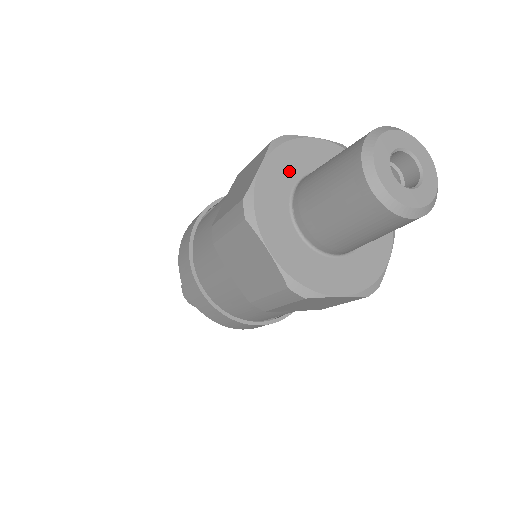
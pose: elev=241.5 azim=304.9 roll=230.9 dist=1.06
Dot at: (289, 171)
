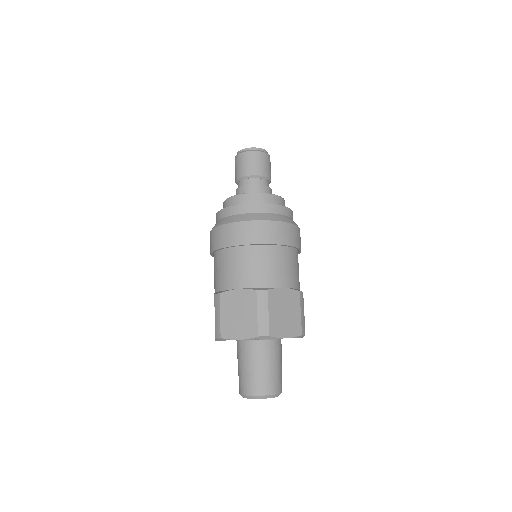
Dot at: occluded
